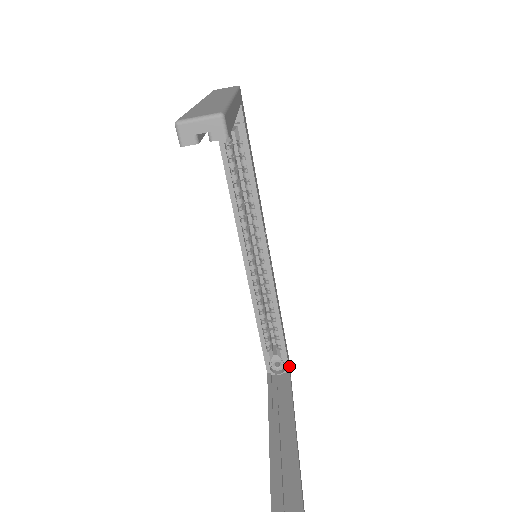
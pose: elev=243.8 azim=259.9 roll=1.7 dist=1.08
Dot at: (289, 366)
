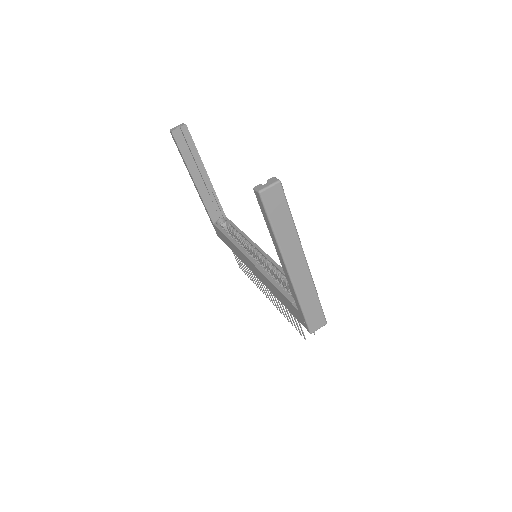
Dot at: occluded
